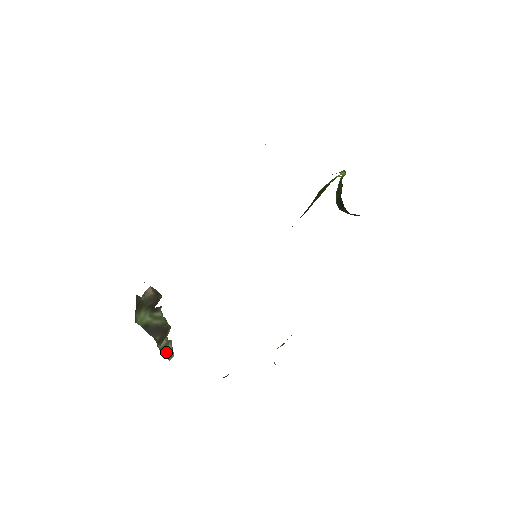
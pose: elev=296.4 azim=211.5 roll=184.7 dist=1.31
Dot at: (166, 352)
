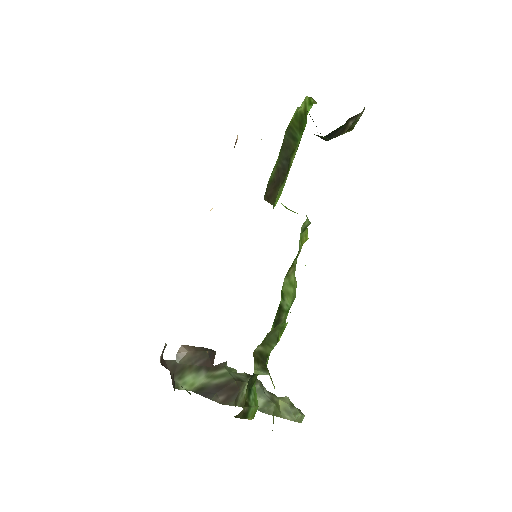
Dot at: (281, 412)
